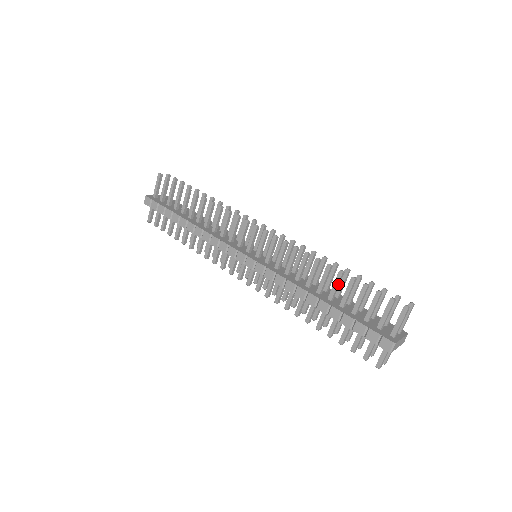
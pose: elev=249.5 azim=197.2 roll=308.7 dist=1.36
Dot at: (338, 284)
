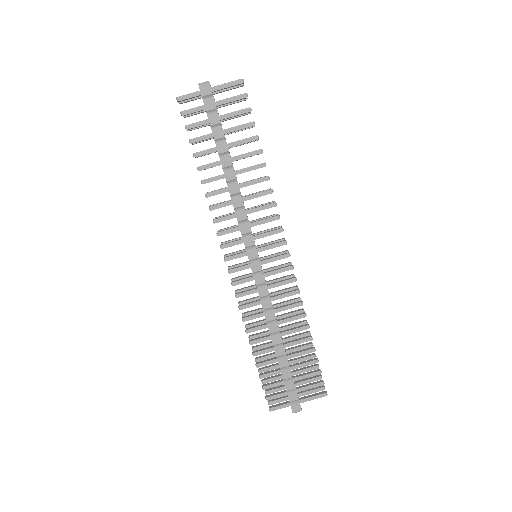
Dot at: occluded
